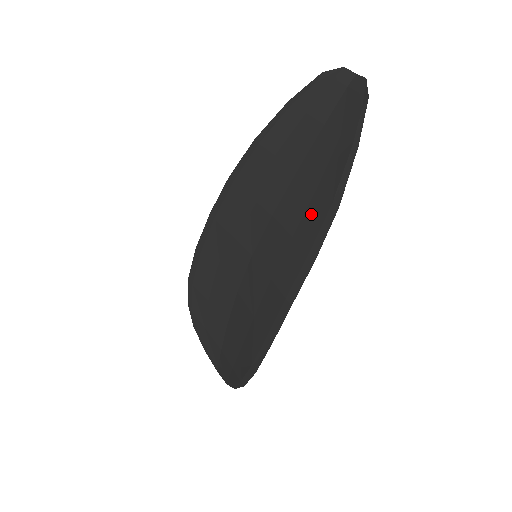
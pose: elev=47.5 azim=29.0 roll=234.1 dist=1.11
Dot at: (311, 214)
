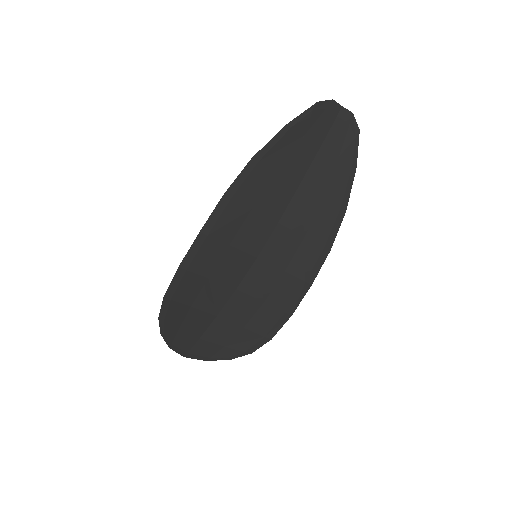
Dot at: (321, 218)
